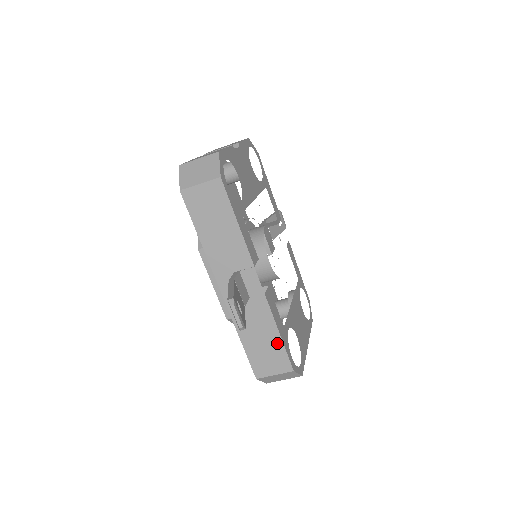
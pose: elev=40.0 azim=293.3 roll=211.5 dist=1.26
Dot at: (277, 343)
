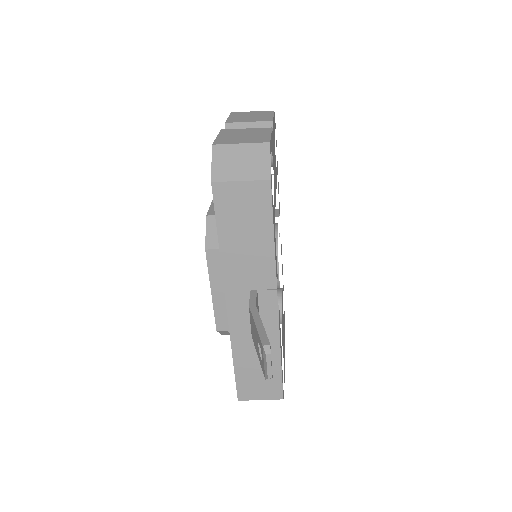
Dot at: (275, 370)
